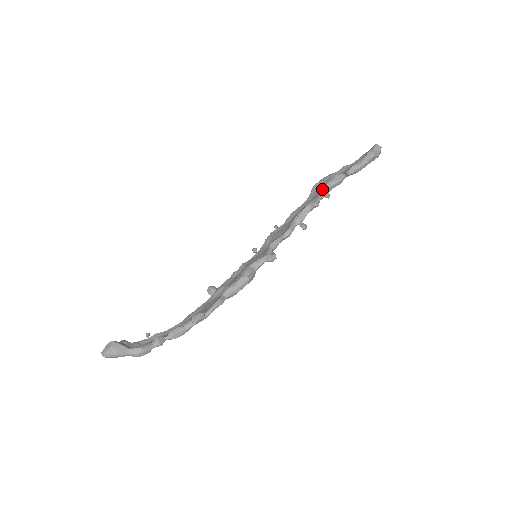
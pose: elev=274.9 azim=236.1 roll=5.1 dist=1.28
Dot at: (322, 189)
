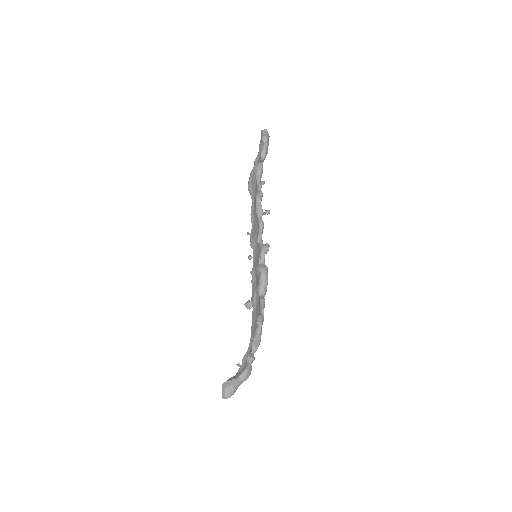
Dot at: (256, 183)
